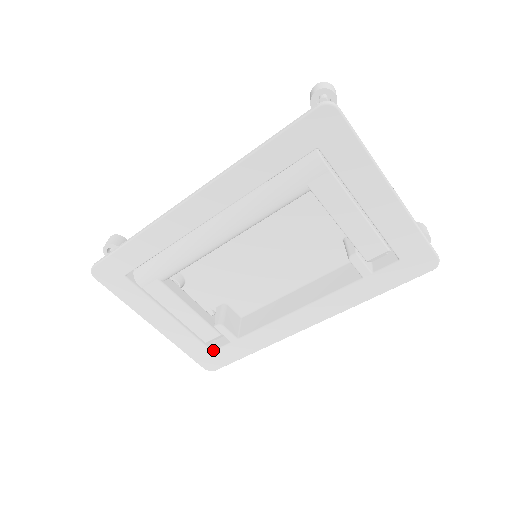
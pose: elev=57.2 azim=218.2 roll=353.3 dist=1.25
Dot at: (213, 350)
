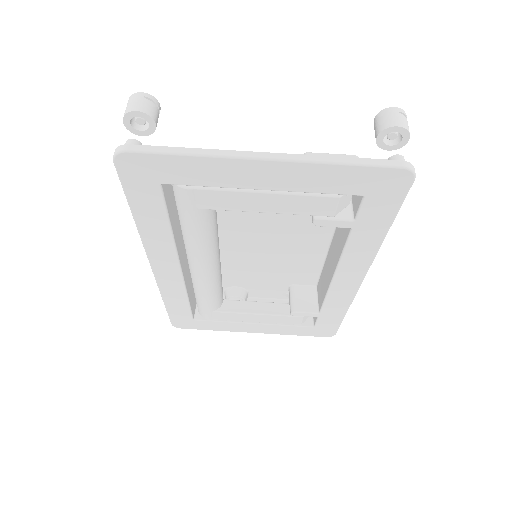
Dot at: (313, 326)
